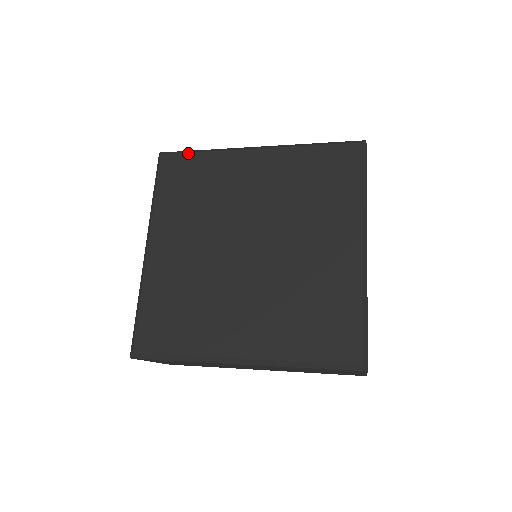
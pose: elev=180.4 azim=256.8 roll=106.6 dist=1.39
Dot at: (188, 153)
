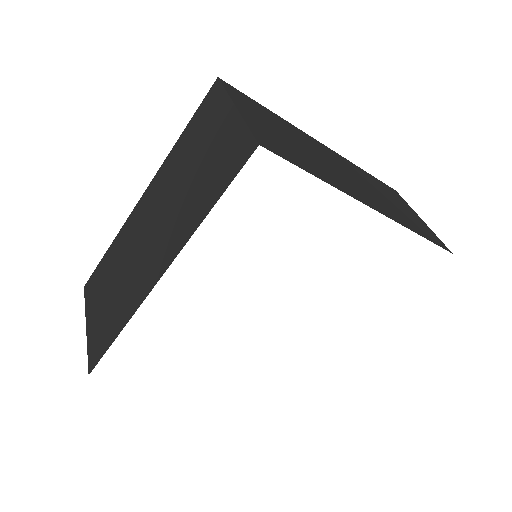
Dot at: occluded
